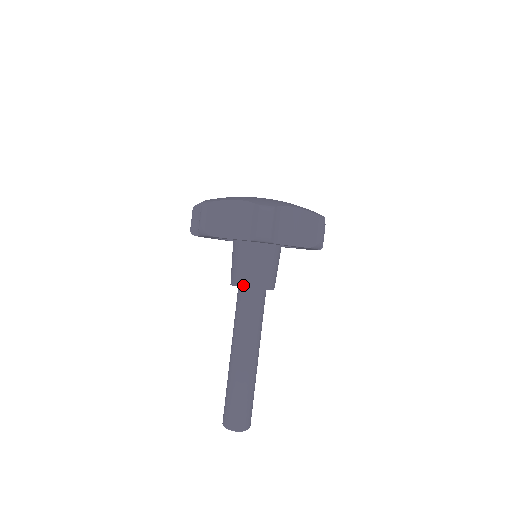
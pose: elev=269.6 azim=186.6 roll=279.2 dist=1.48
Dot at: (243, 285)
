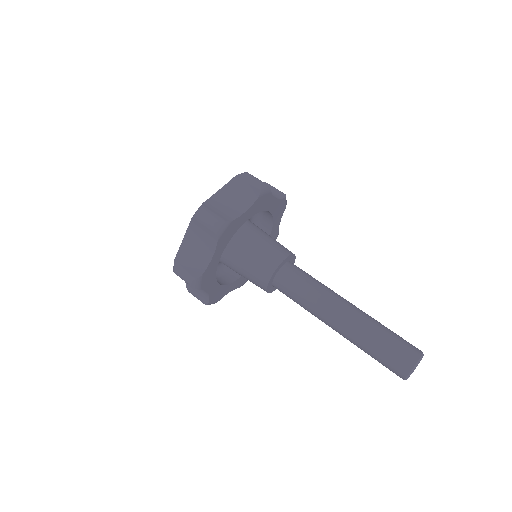
Dot at: (268, 277)
